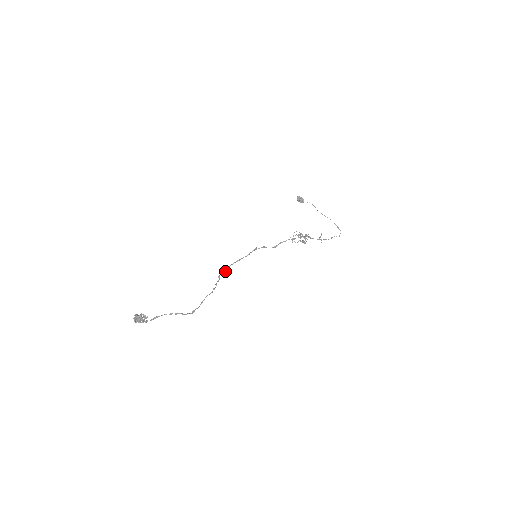
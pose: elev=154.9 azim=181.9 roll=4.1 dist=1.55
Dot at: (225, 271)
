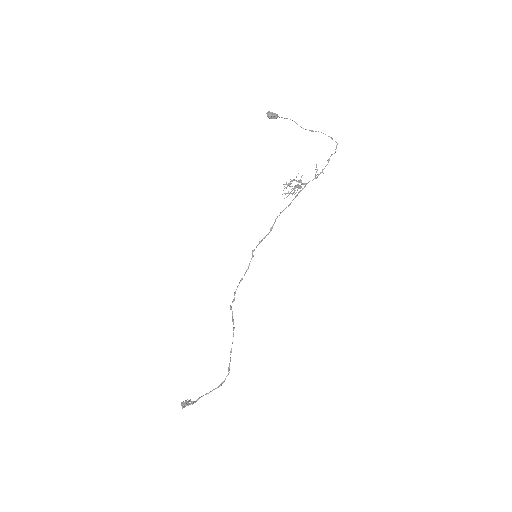
Dot at: (234, 299)
